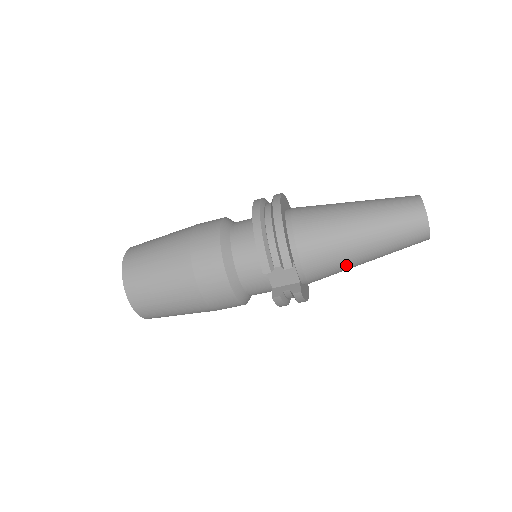
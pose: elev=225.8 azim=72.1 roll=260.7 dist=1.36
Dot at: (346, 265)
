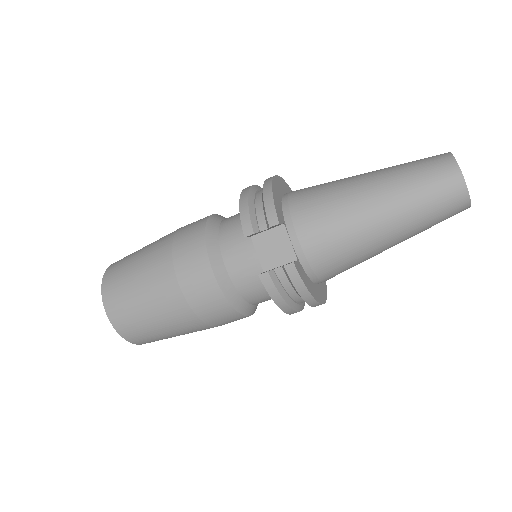
Dot at: (357, 237)
